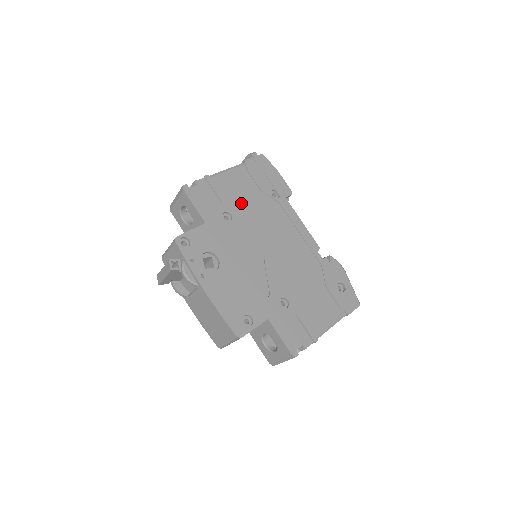
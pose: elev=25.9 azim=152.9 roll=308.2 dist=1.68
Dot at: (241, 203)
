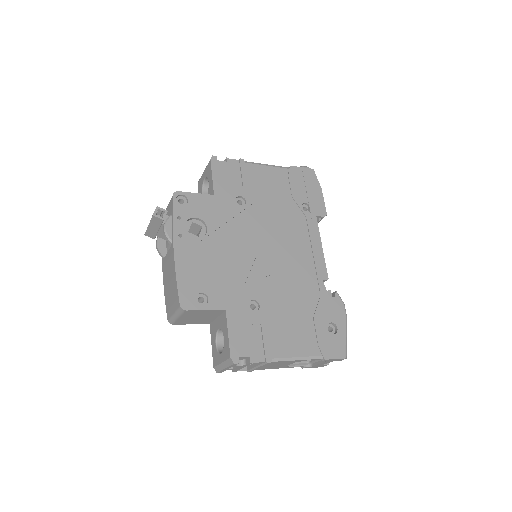
Dot at: (263, 197)
